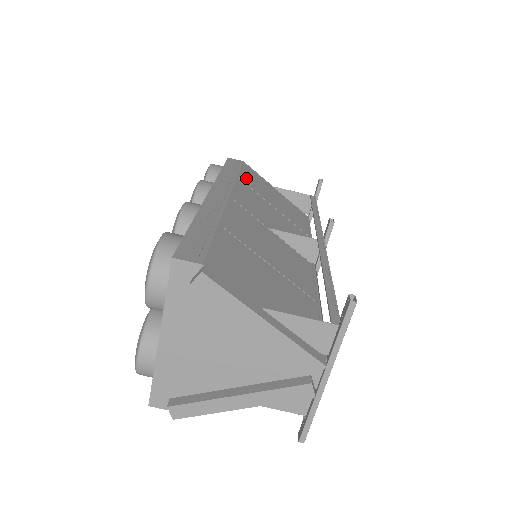
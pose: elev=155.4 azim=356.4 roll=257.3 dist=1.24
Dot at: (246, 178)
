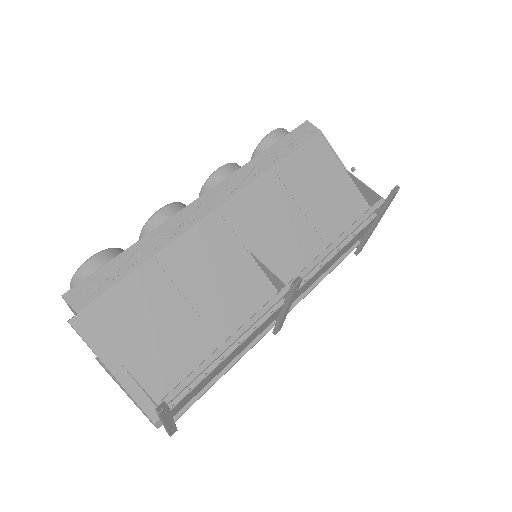
Dot at: (292, 165)
